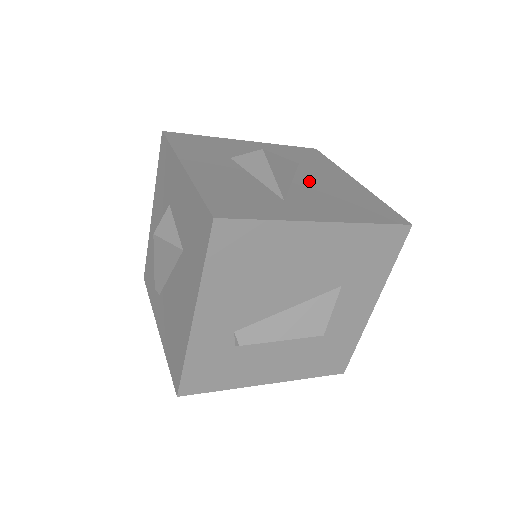
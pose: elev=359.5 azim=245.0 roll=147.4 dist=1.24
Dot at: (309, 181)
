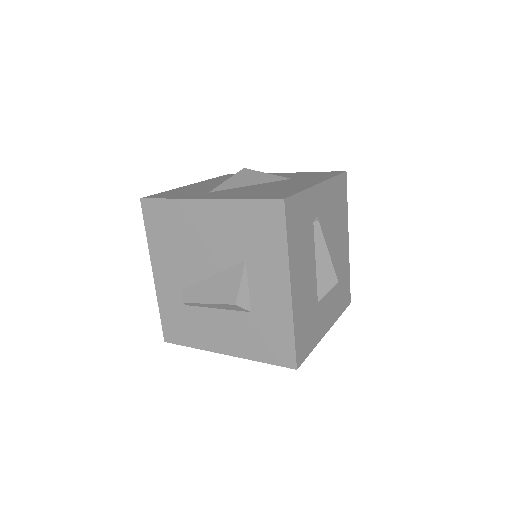
Dot at: (265, 185)
